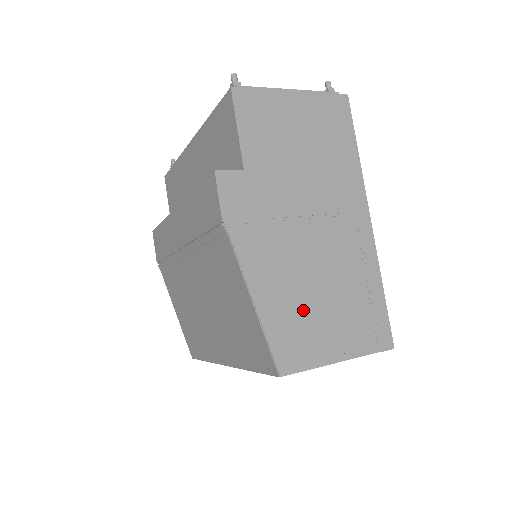
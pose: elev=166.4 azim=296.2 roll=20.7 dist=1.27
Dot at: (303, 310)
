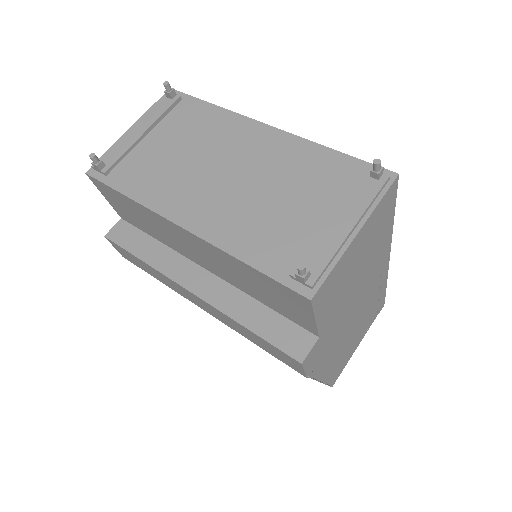
Dot at: (345, 351)
